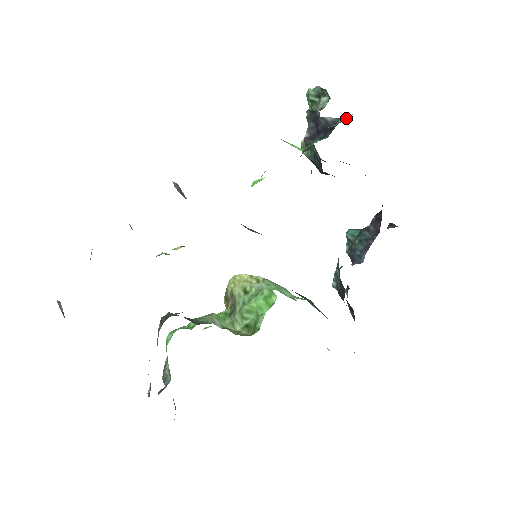
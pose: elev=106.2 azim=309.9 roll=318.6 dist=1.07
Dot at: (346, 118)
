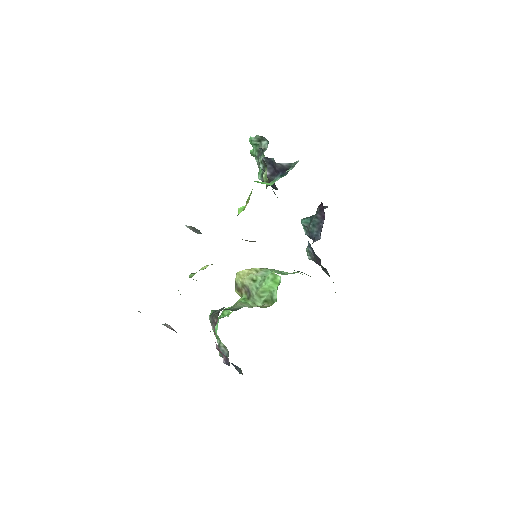
Dot at: (296, 163)
